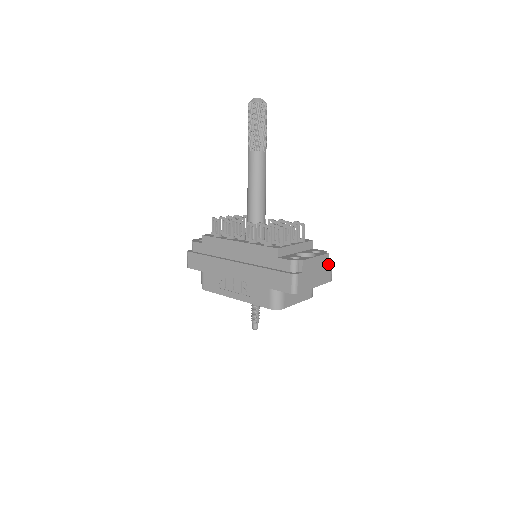
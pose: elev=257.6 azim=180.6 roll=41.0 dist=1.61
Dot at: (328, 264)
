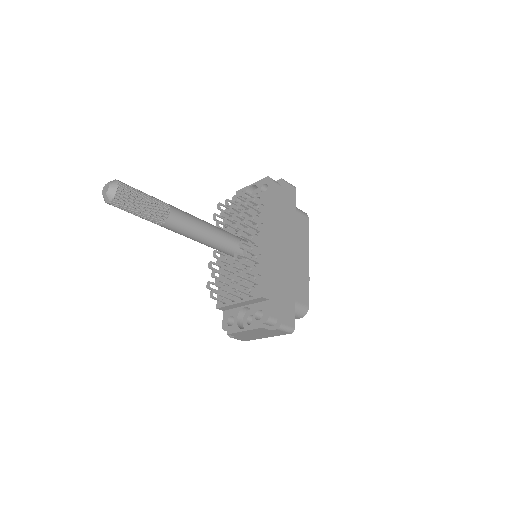
Dot at: (271, 330)
